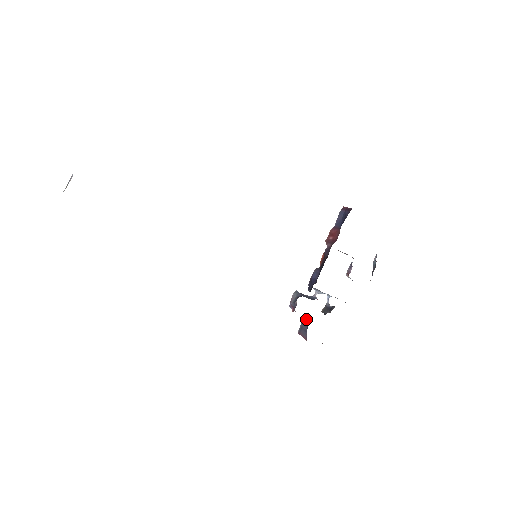
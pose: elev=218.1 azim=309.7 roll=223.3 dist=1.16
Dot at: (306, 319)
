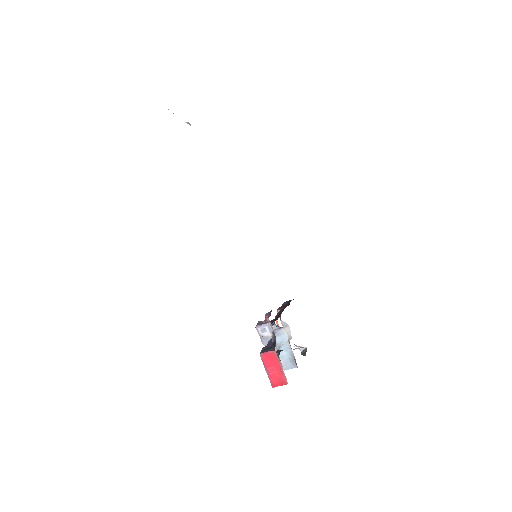
Dot at: (267, 345)
